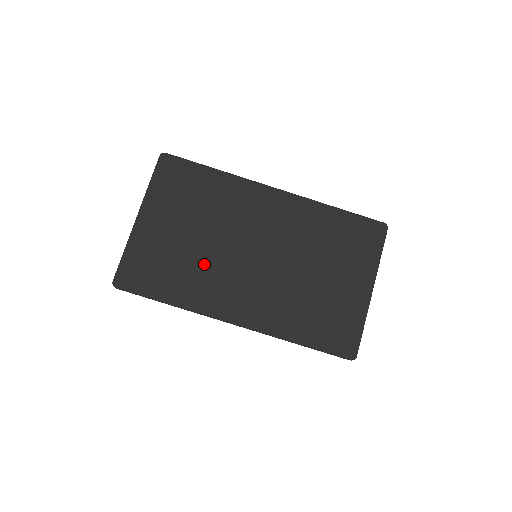
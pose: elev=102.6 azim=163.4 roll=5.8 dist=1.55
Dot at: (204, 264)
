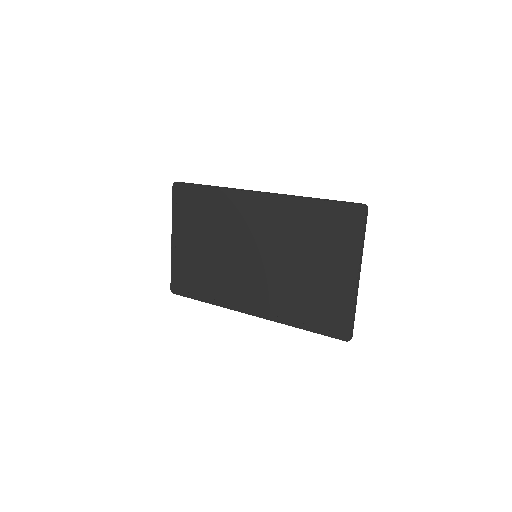
Dot at: (220, 269)
